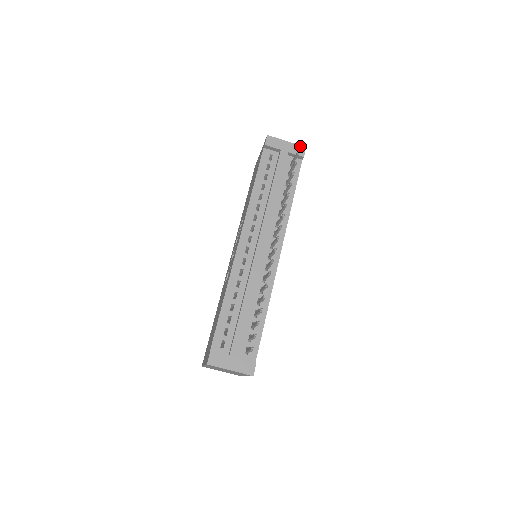
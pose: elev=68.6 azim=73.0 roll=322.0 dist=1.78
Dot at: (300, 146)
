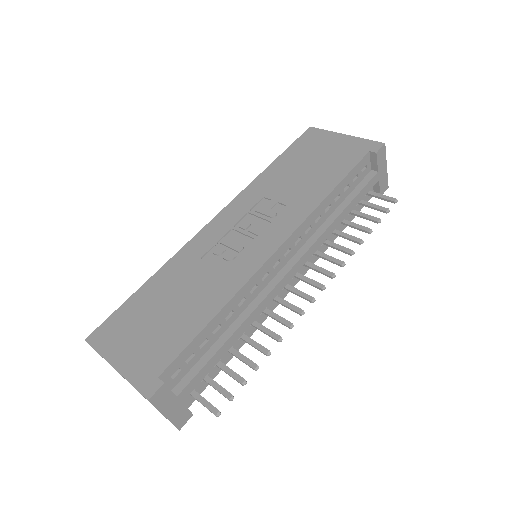
Dot at: occluded
